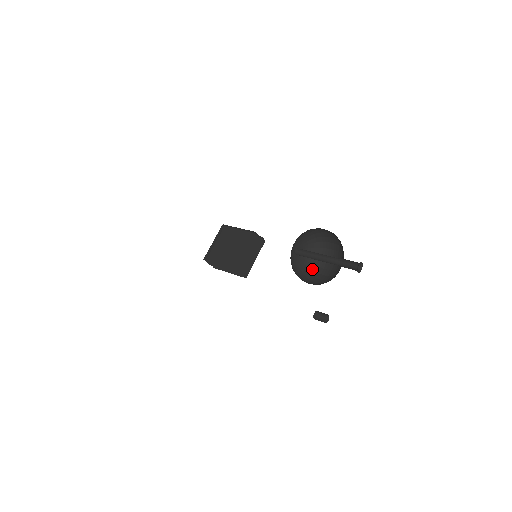
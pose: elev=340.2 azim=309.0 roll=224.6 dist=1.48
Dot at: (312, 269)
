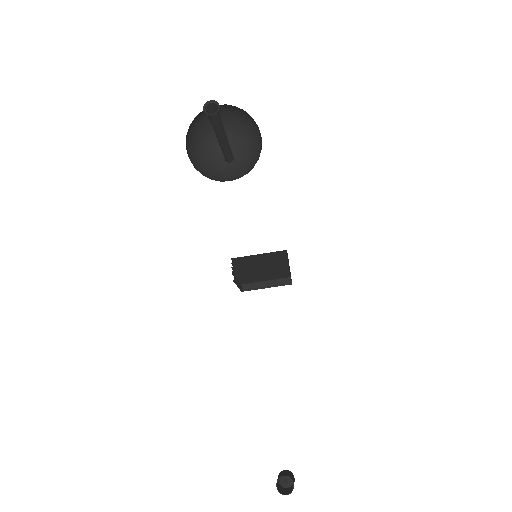
Dot at: (223, 181)
